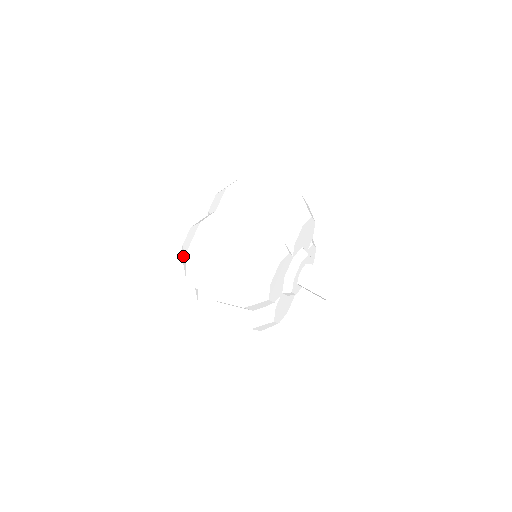
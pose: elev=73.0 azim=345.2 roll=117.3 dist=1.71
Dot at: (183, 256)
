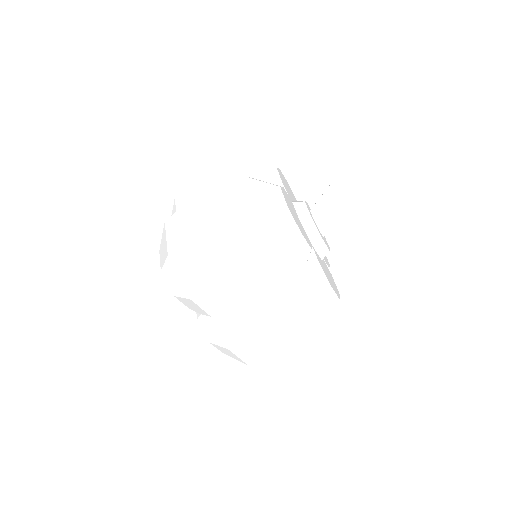
Dot at: occluded
